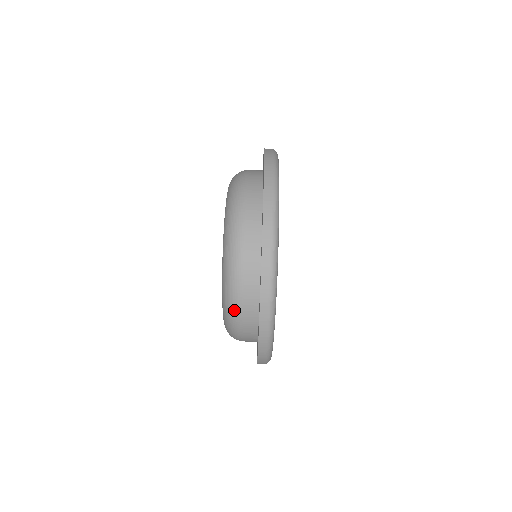
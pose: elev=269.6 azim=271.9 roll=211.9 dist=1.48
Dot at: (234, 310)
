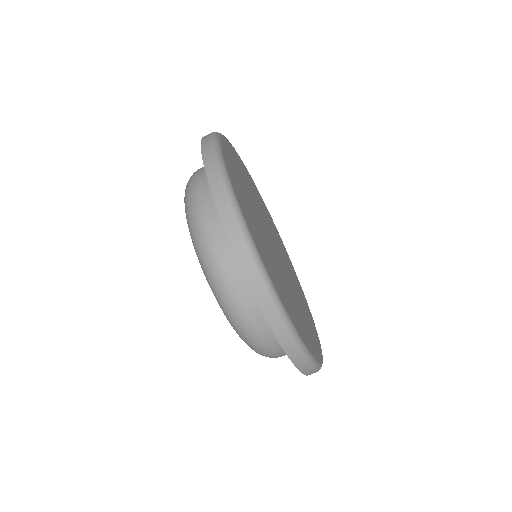
Dot at: occluded
